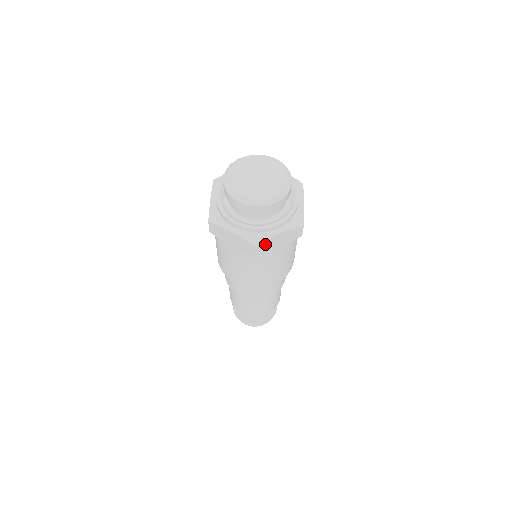
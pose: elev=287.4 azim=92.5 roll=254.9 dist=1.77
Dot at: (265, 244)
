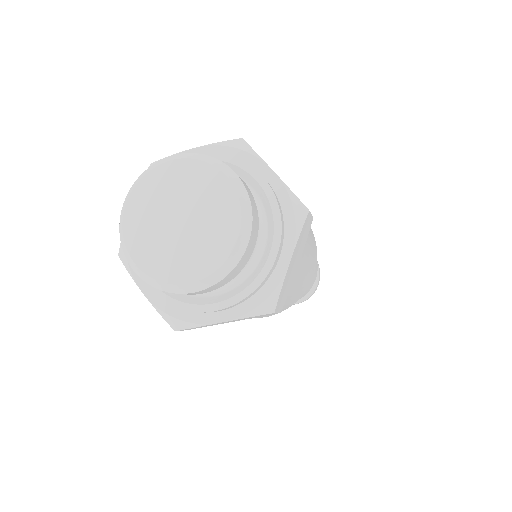
Dot at: (282, 291)
